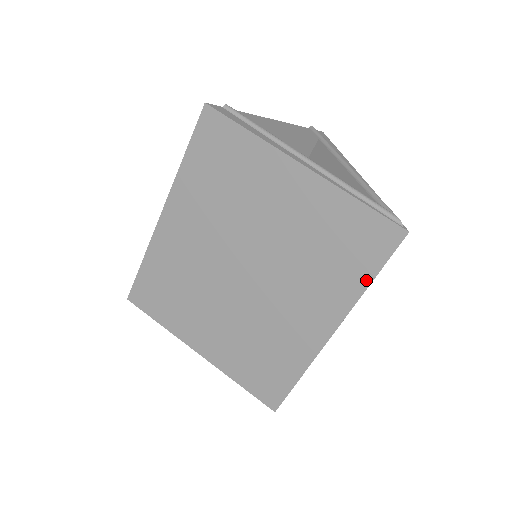
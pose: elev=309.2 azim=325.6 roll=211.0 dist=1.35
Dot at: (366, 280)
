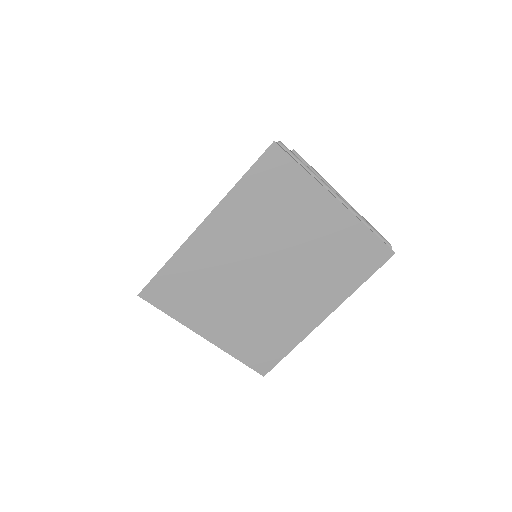
Dot at: (360, 282)
